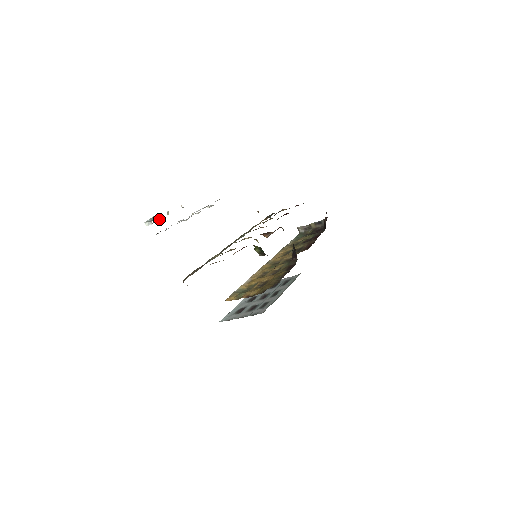
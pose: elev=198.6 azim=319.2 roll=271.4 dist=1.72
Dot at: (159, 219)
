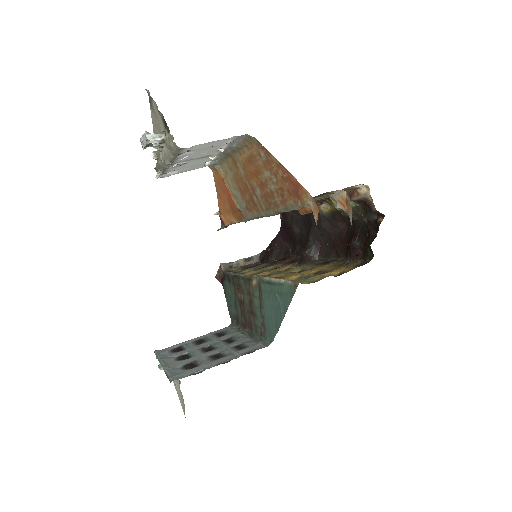
Dot at: occluded
